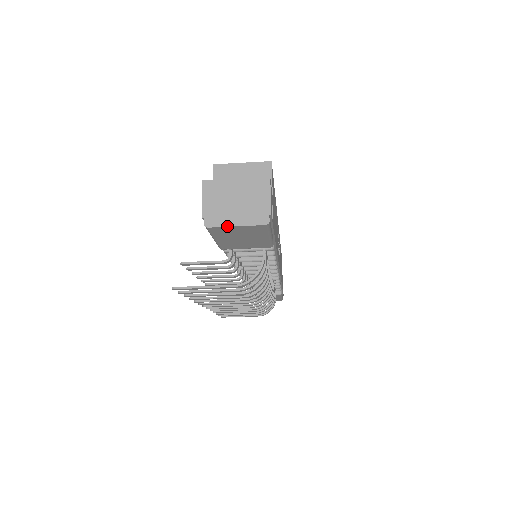
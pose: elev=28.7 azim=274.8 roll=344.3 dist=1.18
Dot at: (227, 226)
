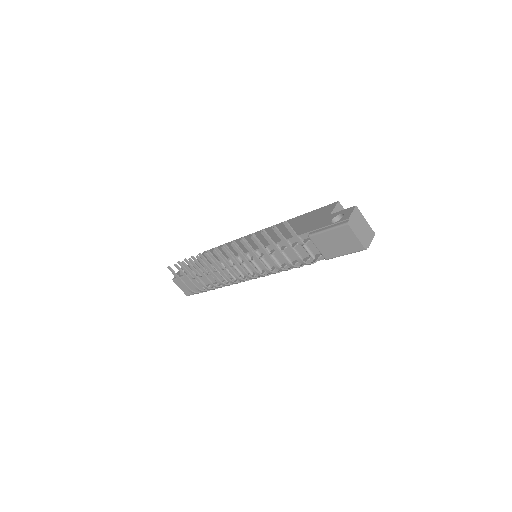
Dot at: (354, 233)
